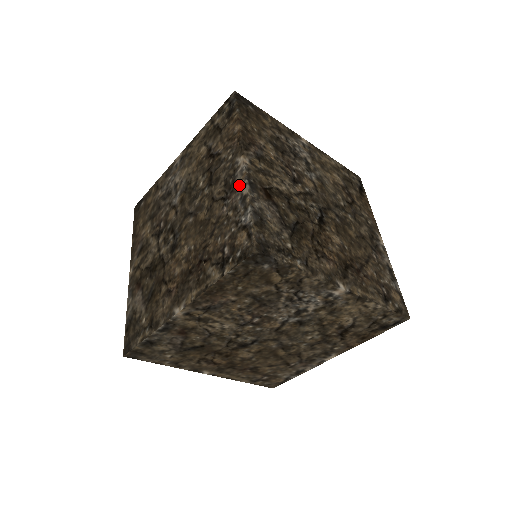
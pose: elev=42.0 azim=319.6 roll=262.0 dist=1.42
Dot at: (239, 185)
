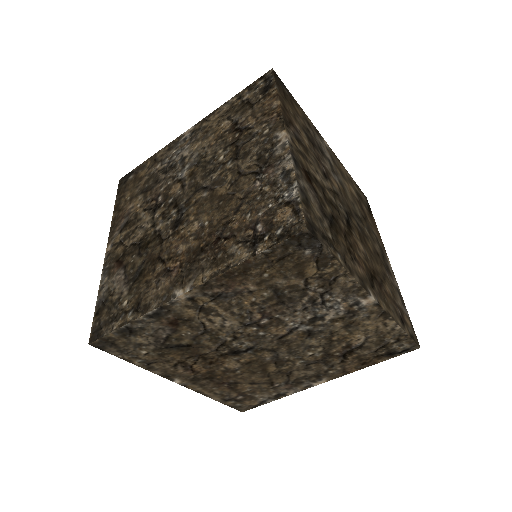
Dot at: (280, 159)
